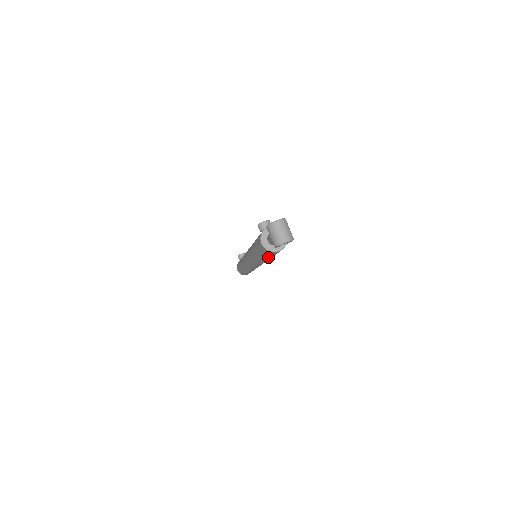
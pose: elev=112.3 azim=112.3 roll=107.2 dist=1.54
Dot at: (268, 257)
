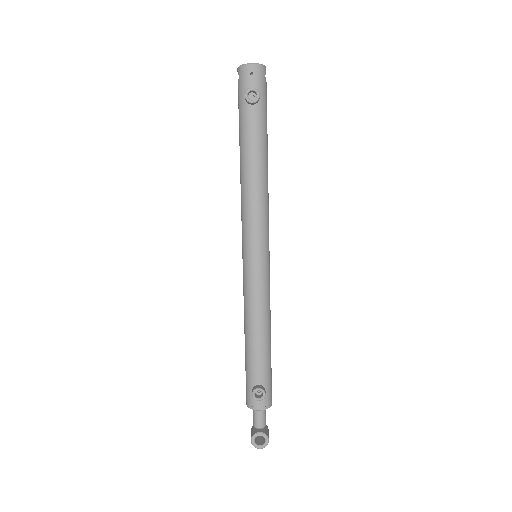
Dot at: occluded
